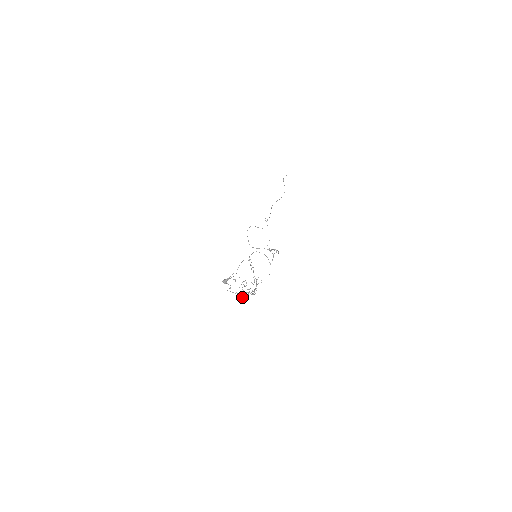
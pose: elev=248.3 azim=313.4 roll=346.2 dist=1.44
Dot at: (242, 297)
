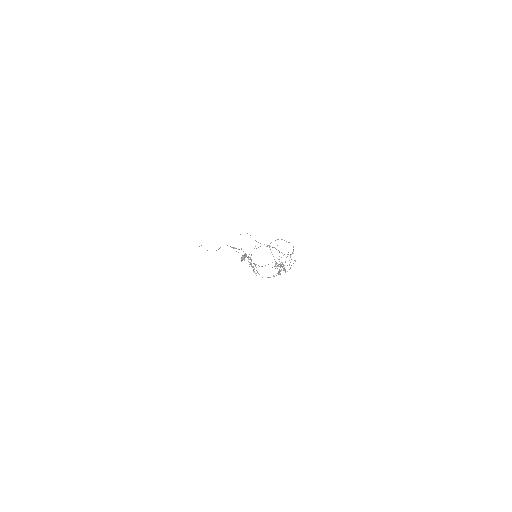
Dot at: occluded
